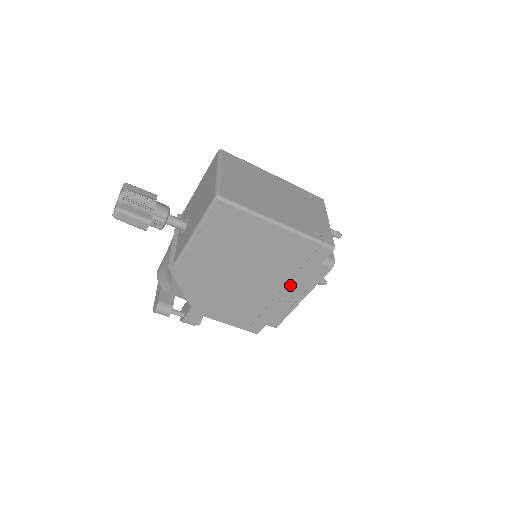
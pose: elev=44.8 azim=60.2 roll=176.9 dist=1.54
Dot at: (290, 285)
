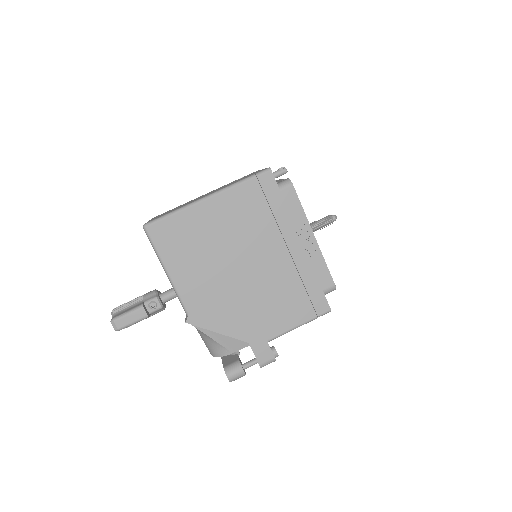
Dot at: (286, 235)
